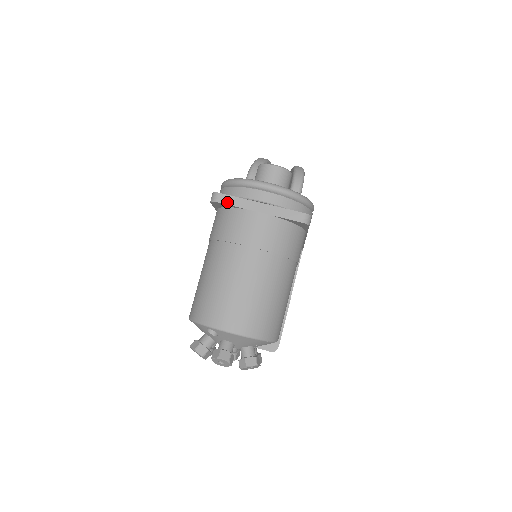
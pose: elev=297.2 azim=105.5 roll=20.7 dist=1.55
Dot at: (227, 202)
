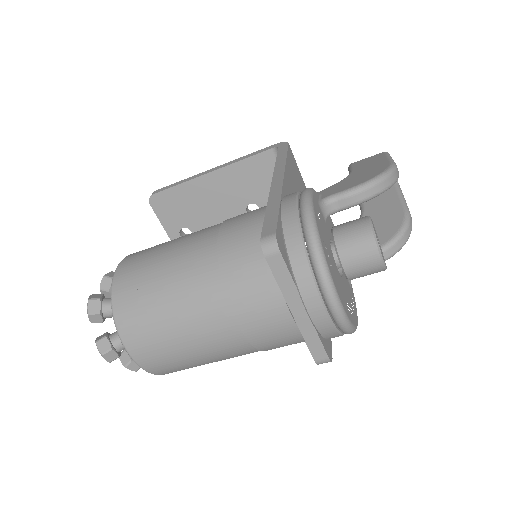
Dot at: (275, 270)
